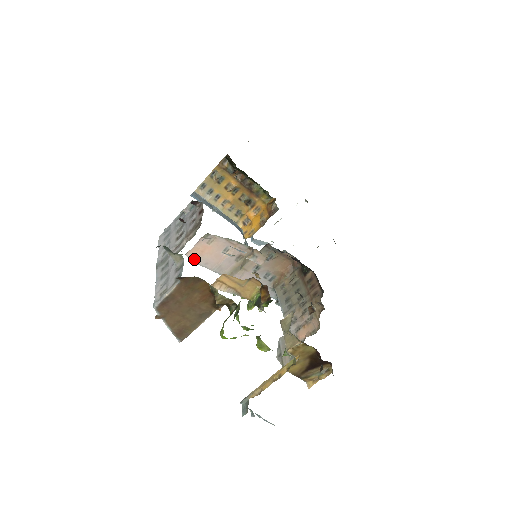
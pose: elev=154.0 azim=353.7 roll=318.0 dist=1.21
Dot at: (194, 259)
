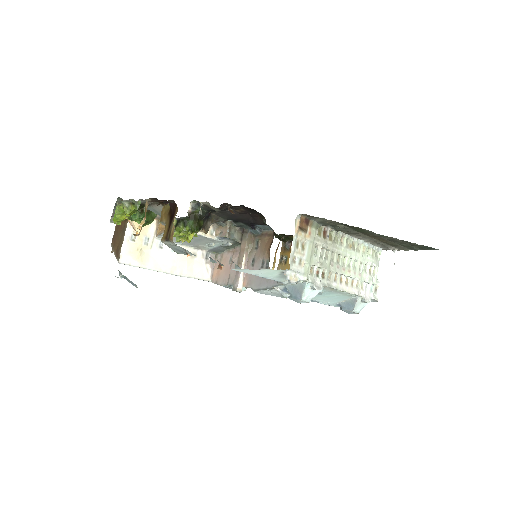
Dot at: (217, 282)
